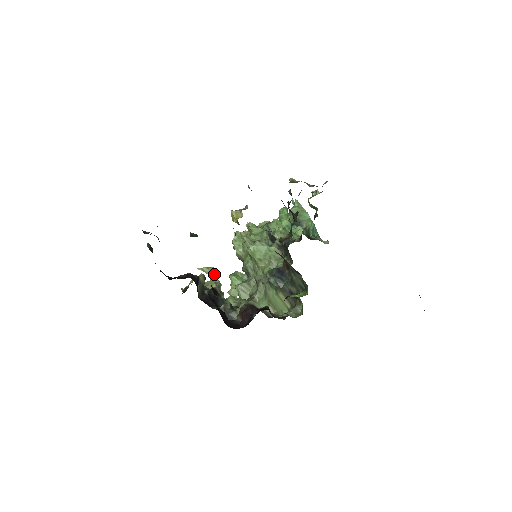
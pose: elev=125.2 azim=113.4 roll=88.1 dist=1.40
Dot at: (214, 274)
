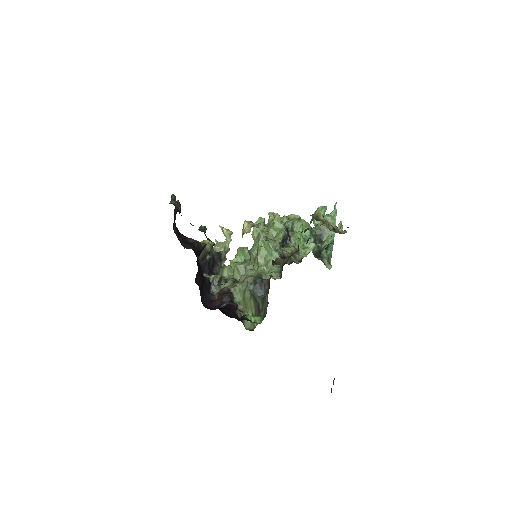
Dot at: (229, 238)
